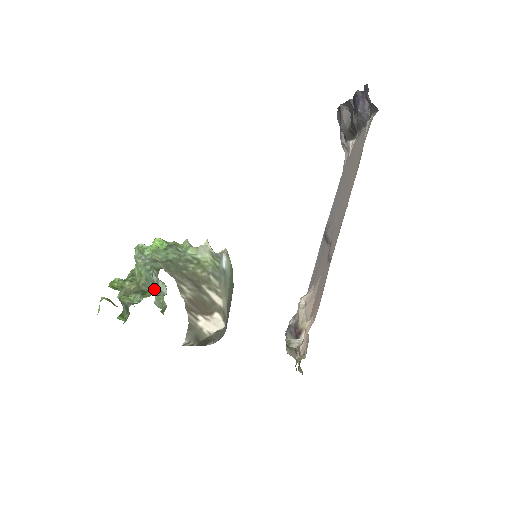
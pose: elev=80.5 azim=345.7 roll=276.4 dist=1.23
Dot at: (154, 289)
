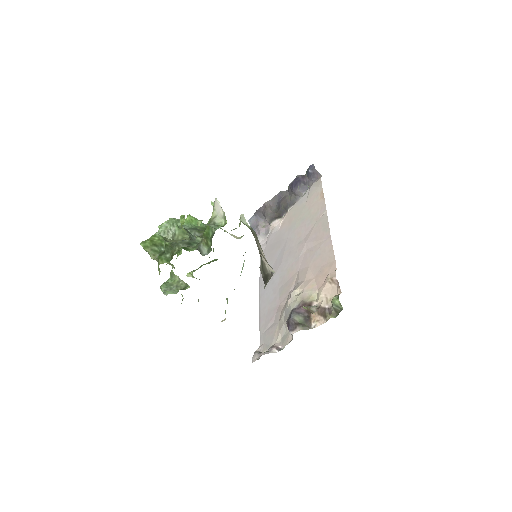
Dot at: (221, 226)
